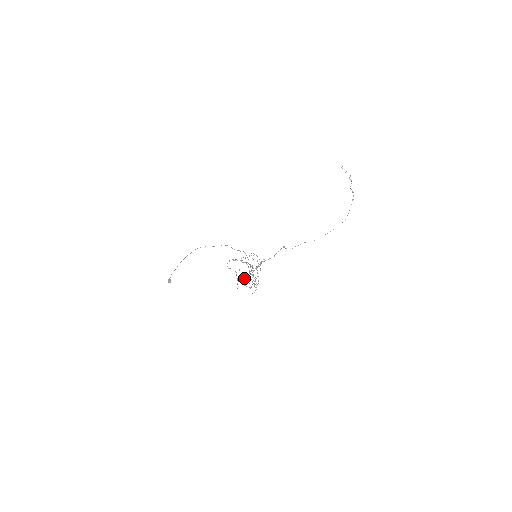
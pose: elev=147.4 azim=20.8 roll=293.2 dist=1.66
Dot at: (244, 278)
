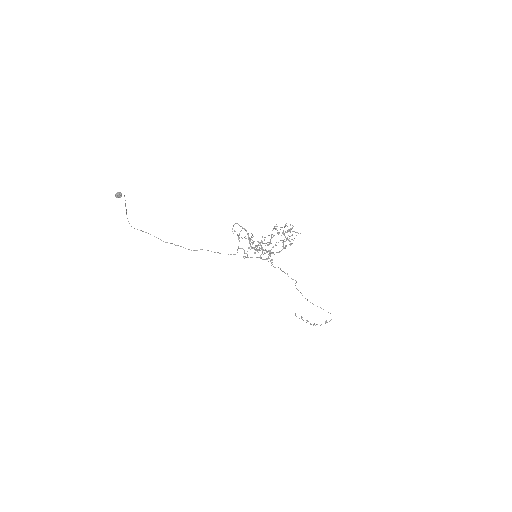
Dot at: (265, 237)
